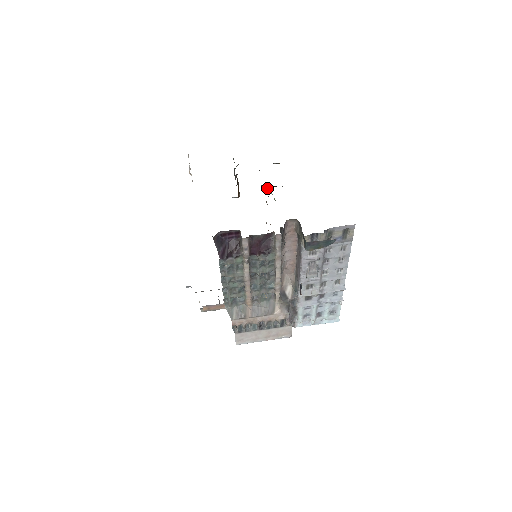
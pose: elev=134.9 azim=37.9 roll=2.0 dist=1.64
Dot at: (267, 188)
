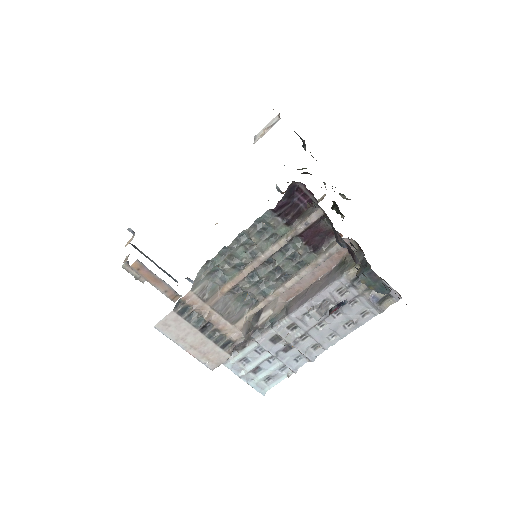
Dot at: occluded
